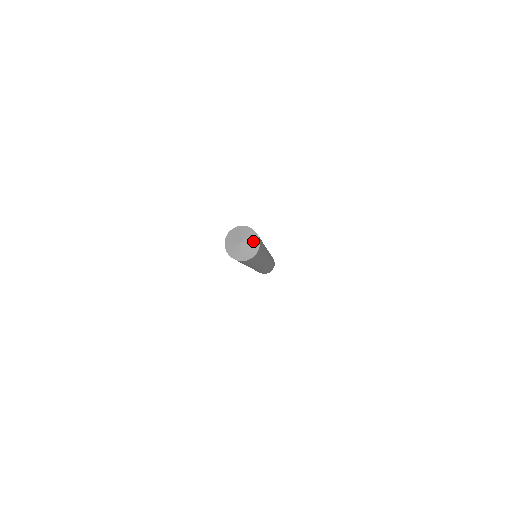
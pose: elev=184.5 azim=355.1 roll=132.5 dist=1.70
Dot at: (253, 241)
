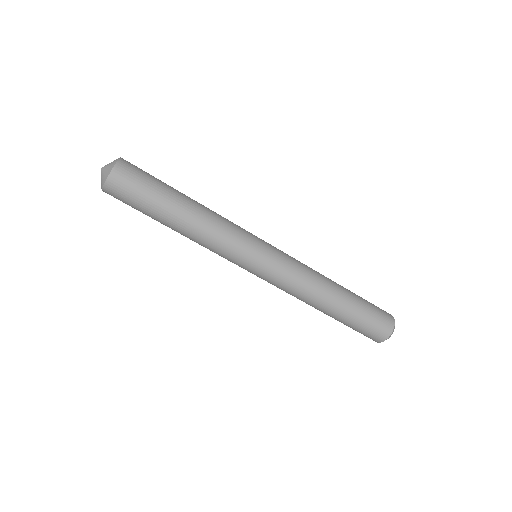
Dot at: occluded
